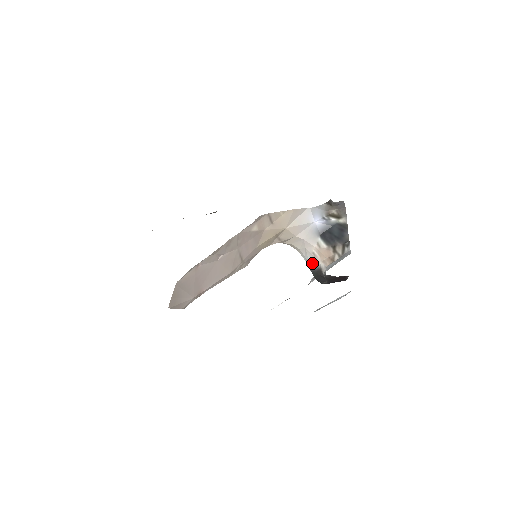
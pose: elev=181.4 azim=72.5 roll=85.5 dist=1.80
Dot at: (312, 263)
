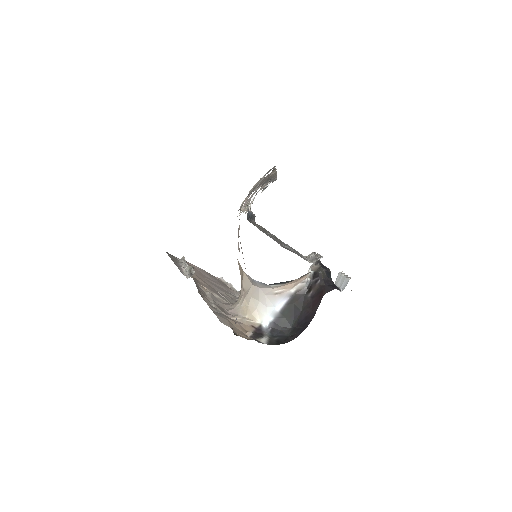
Dot at: (279, 302)
